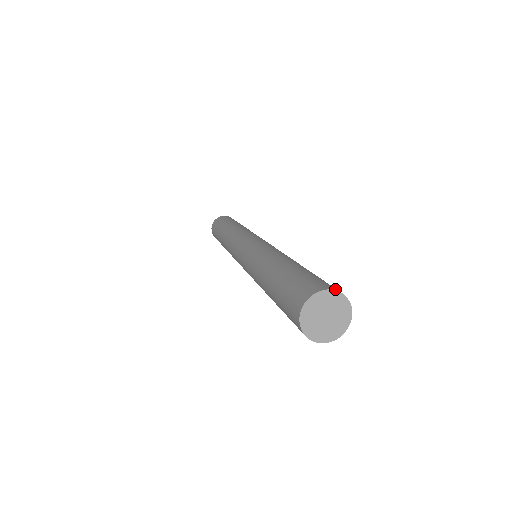
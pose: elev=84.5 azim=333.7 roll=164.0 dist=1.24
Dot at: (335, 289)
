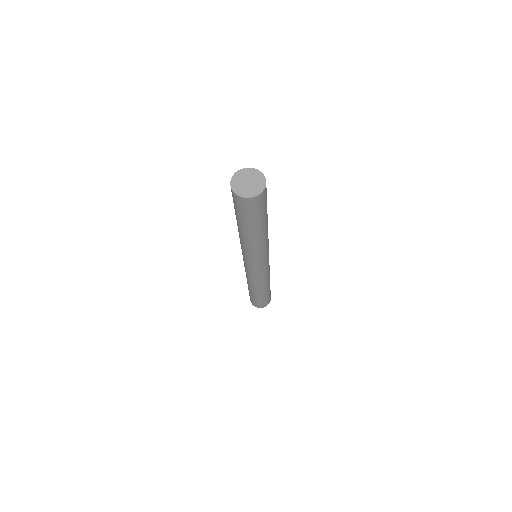
Dot at: occluded
